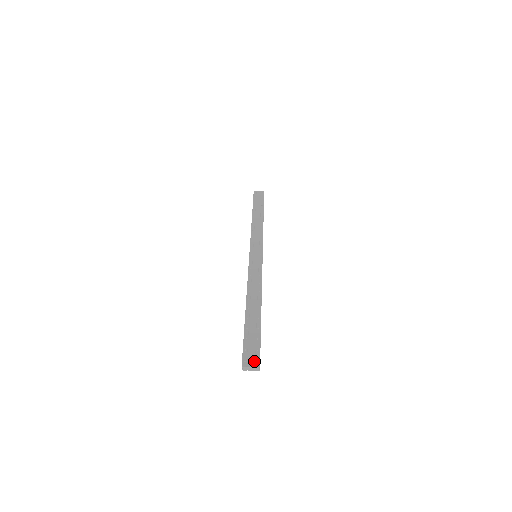
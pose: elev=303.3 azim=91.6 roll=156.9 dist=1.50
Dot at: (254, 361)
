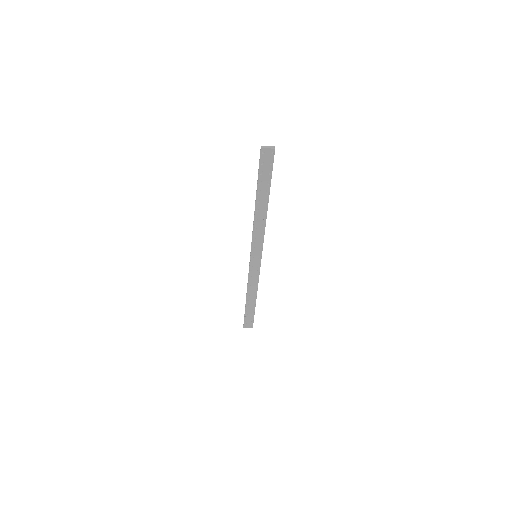
Dot at: (270, 152)
